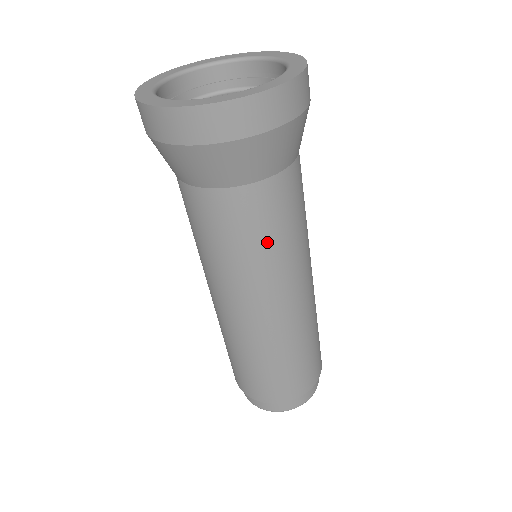
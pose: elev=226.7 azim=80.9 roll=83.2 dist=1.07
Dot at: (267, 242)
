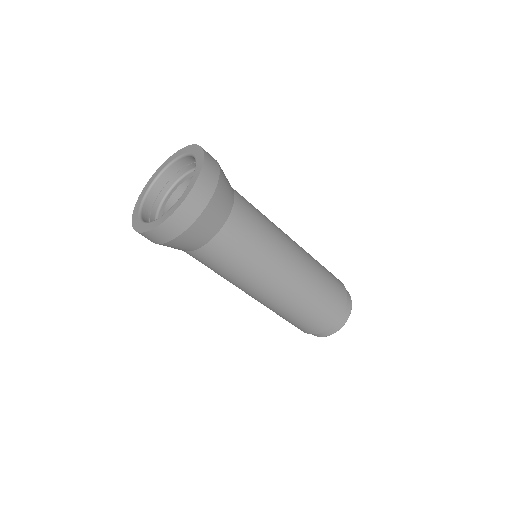
Dot at: (257, 242)
